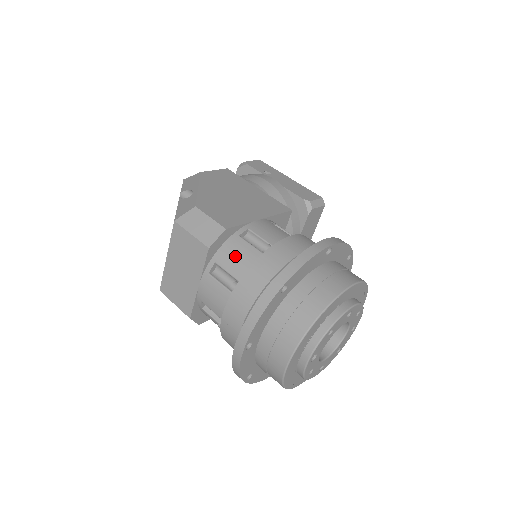
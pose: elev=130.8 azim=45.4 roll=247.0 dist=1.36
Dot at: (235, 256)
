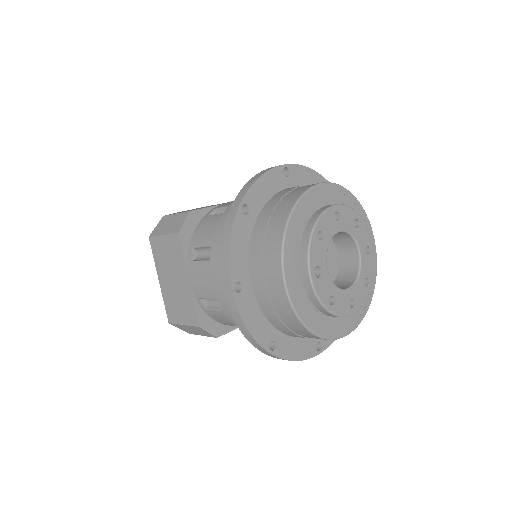
Dot at: (206, 229)
